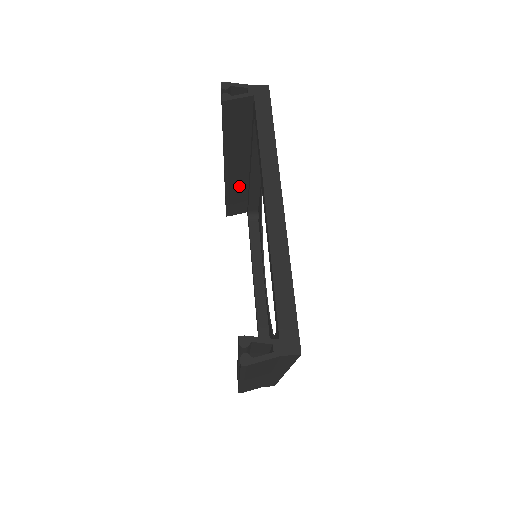
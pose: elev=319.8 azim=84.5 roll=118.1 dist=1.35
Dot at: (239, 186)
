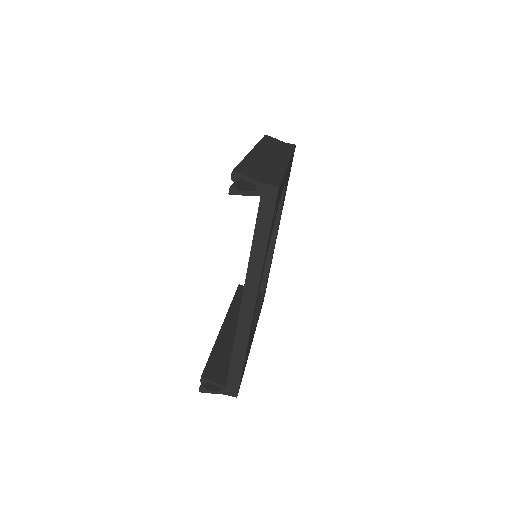
Dot at: occluded
